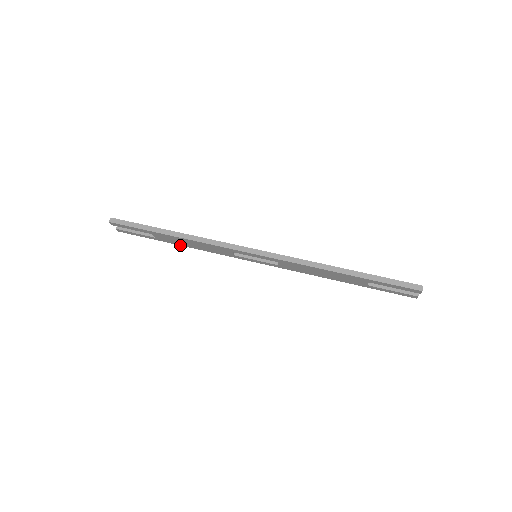
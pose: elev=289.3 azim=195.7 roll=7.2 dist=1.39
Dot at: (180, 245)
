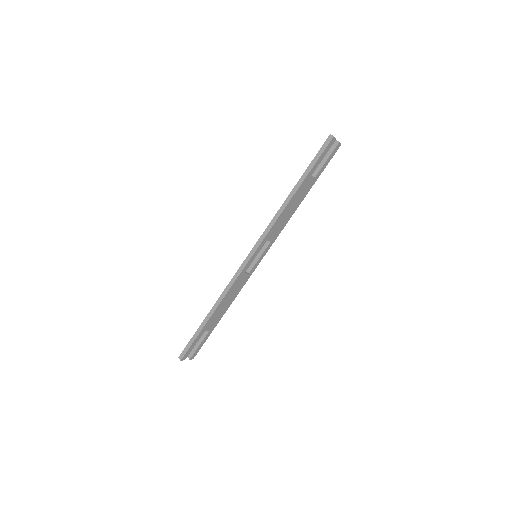
Dot at: occluded
